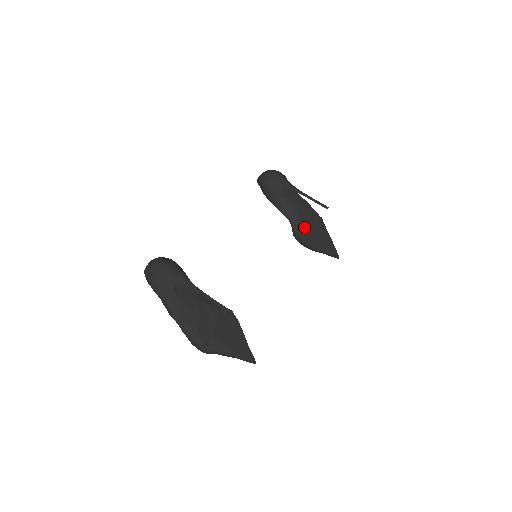
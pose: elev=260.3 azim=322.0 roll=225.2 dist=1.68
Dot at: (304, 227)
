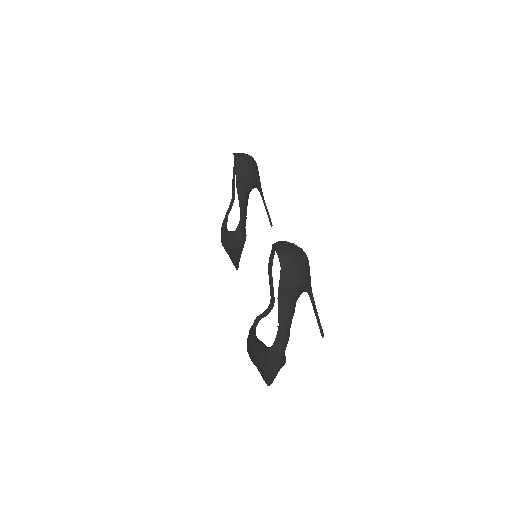
Dot at: occluded
